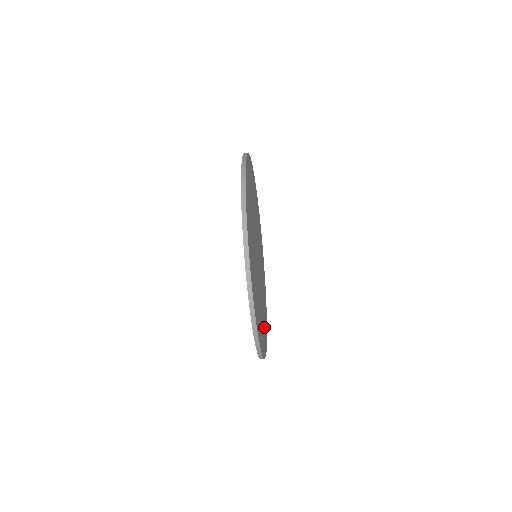
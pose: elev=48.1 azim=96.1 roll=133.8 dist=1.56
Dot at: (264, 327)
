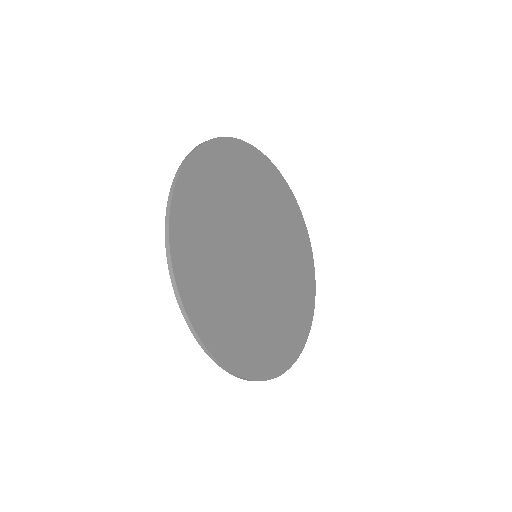
Dot at: (300, 303)
